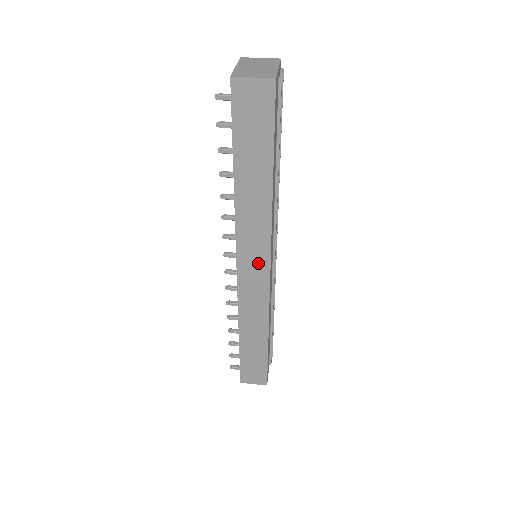
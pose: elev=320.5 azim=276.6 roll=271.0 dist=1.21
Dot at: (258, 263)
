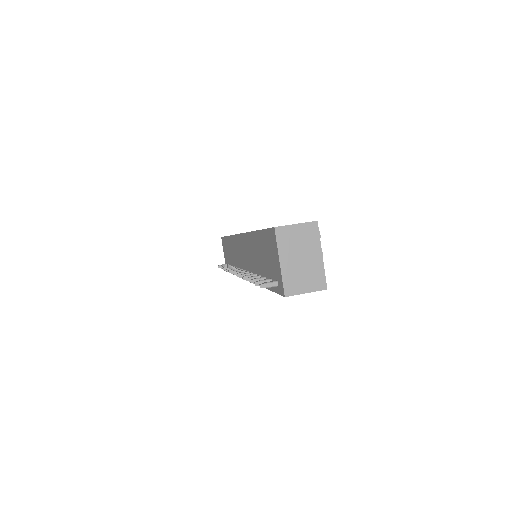
Dot at: occluded
